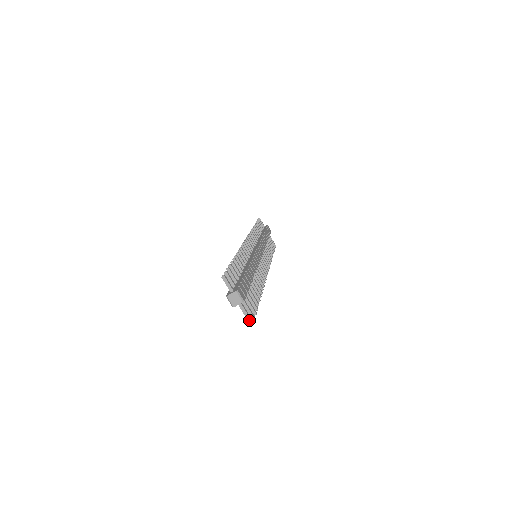
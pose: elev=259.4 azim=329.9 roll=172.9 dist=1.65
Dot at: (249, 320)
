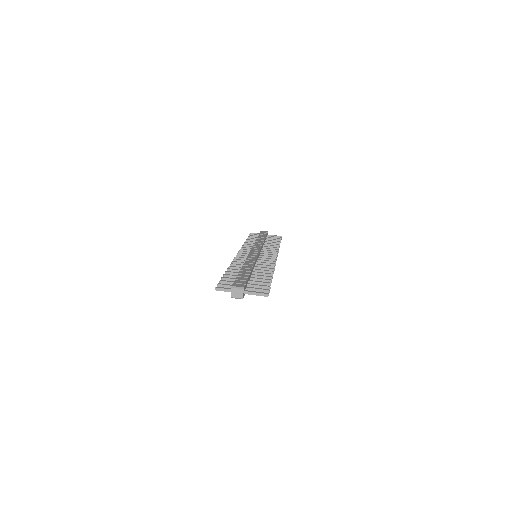
Dot at: (262, 295)
